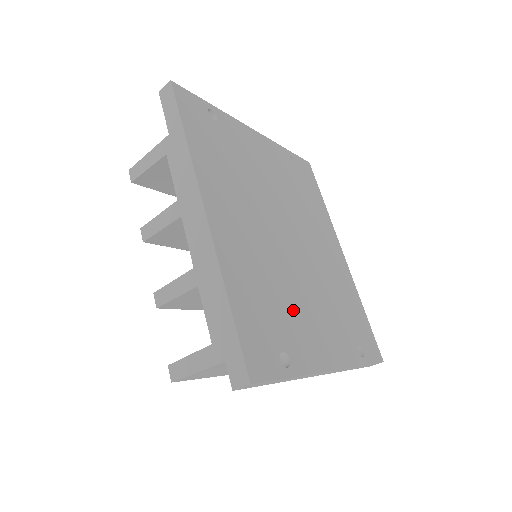
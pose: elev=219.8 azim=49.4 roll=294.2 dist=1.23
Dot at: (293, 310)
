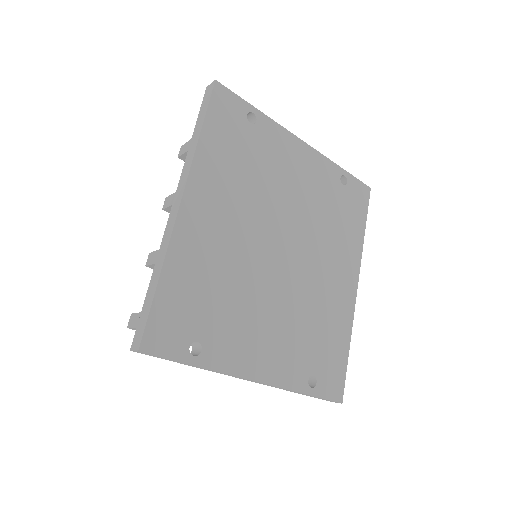
Dot at: (238, 313)
